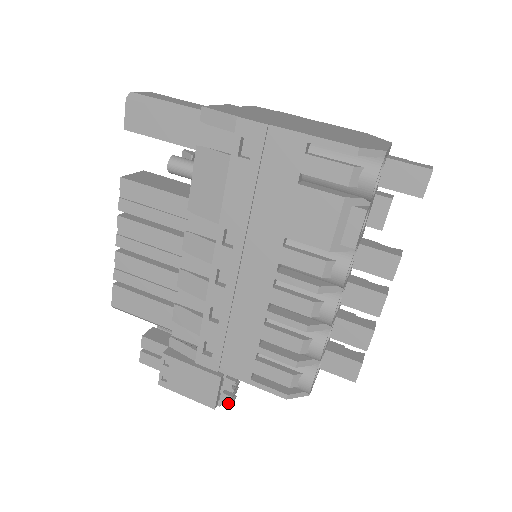
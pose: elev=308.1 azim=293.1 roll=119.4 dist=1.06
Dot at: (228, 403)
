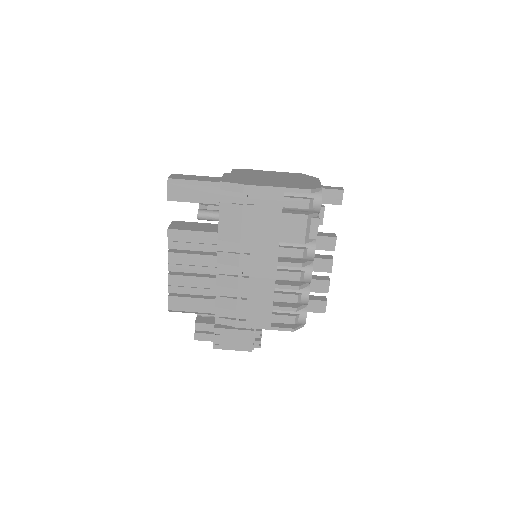
Dot at: (259, 346)
